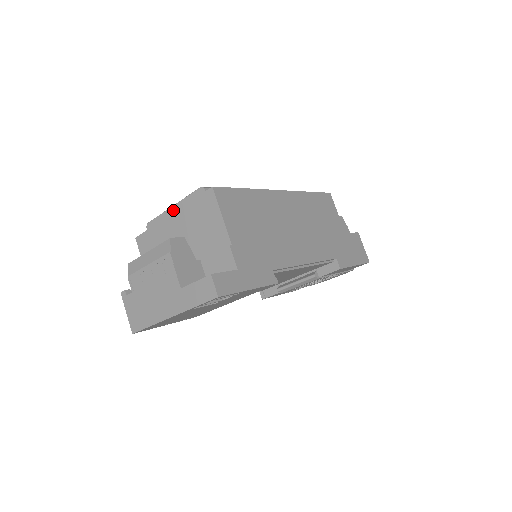
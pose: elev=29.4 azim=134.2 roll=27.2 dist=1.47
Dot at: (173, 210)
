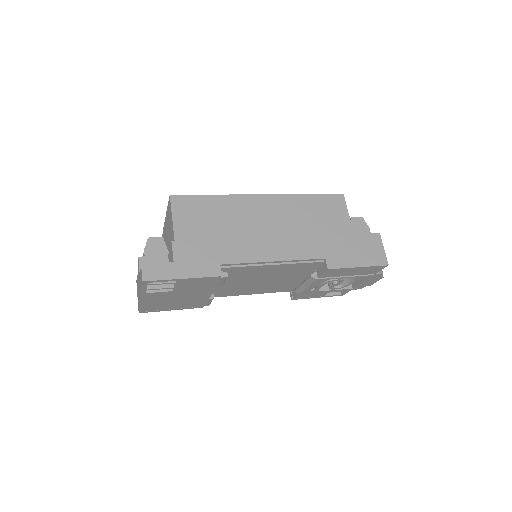
Dot at: occluded
